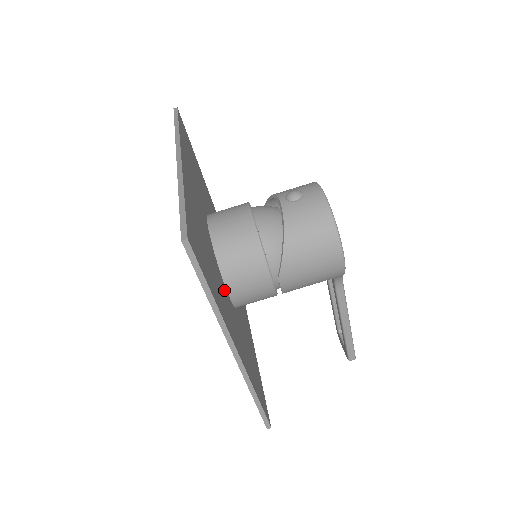
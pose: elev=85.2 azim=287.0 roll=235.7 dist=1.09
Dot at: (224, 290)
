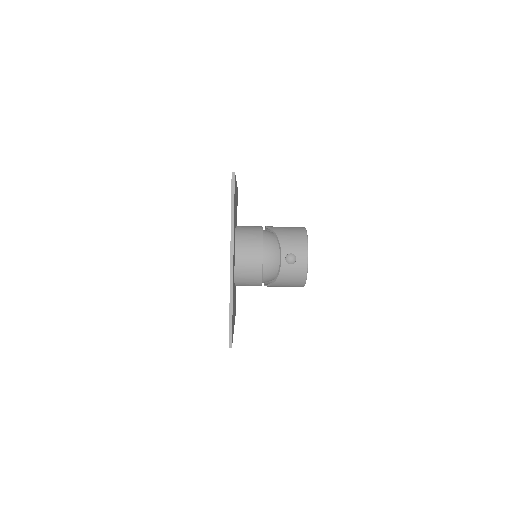
Dot at: (234, 295)
